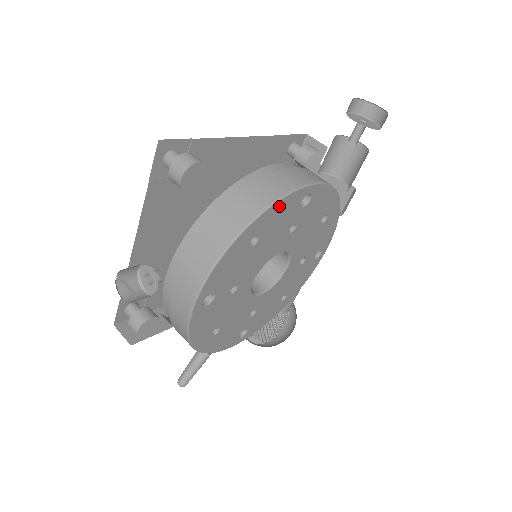
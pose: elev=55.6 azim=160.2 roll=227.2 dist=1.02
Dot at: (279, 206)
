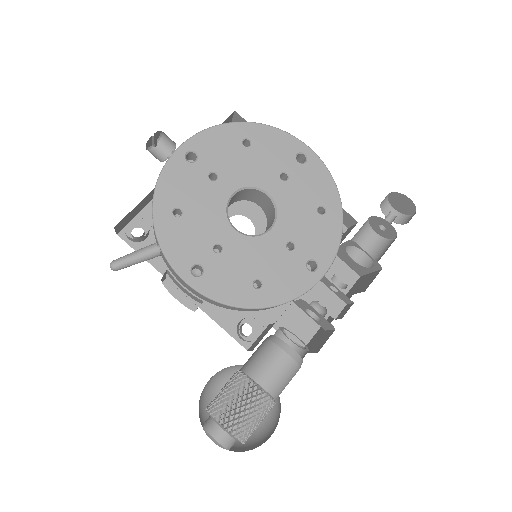
Dot at: (275, 134)
